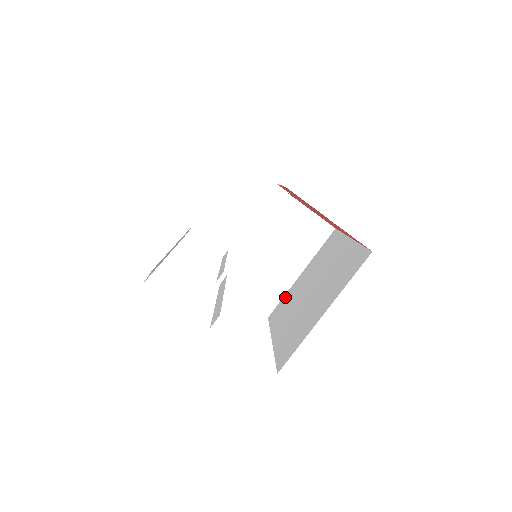
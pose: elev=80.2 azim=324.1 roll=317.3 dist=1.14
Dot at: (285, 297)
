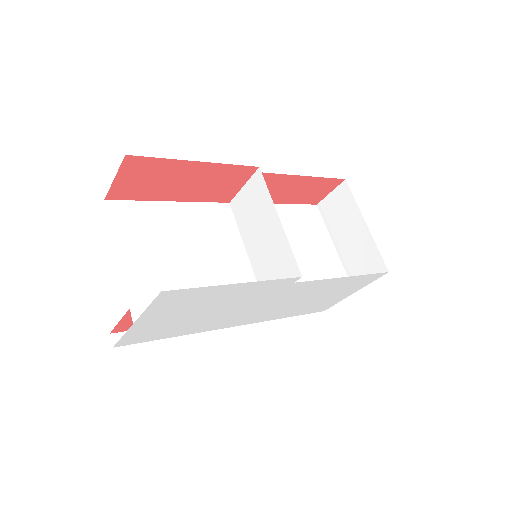
Dot at: occluded
